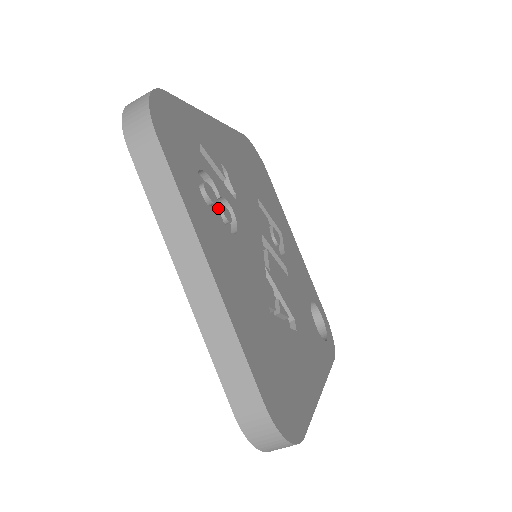
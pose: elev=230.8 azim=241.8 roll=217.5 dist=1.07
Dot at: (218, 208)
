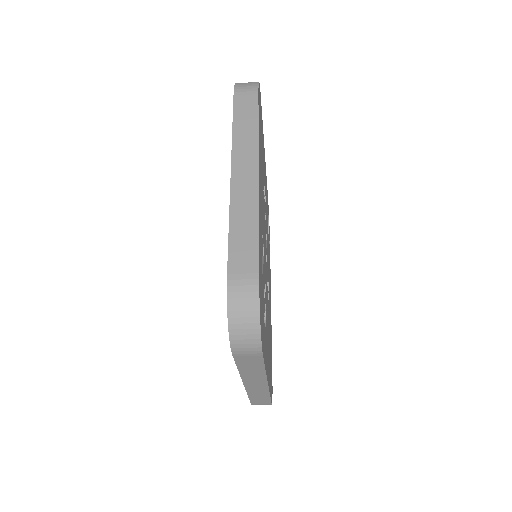
Dot at: occluded
